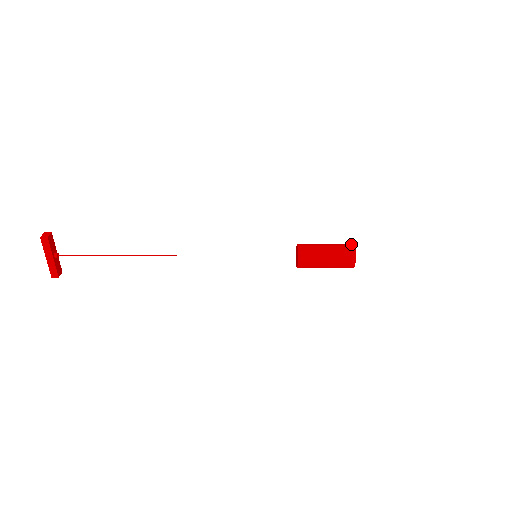
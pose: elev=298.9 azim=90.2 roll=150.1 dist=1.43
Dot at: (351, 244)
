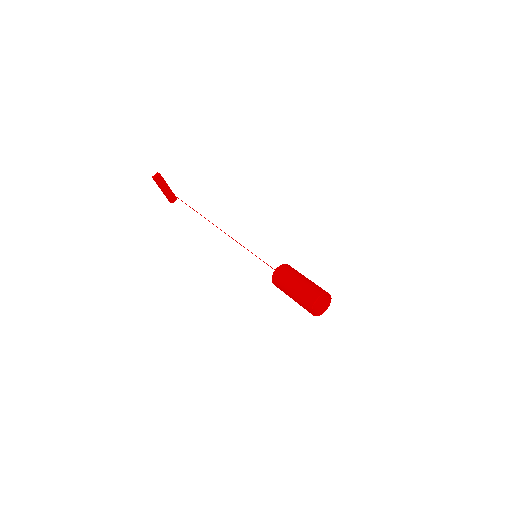
Dot at: (320, 293)
